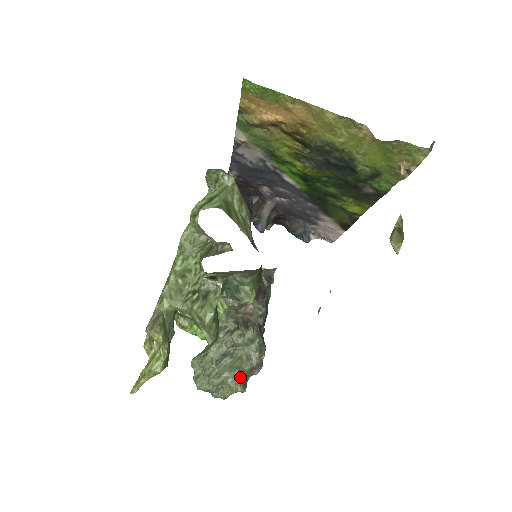
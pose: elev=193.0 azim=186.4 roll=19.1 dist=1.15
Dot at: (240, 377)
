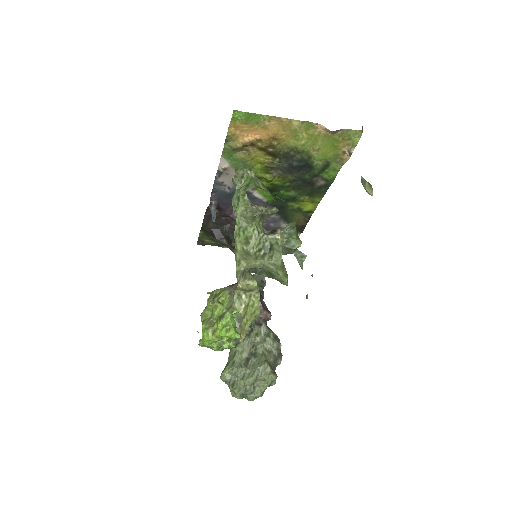
Dot at: (270, 368)
